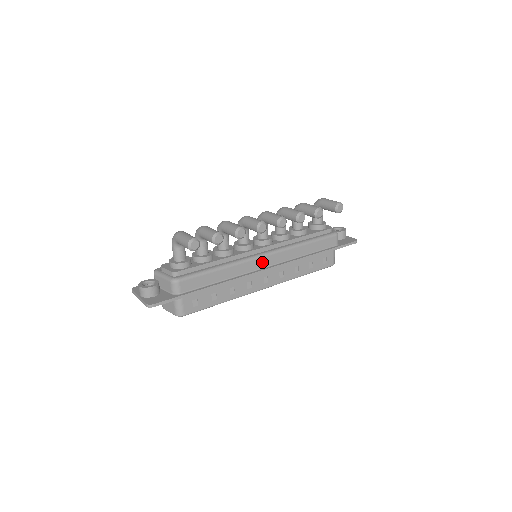
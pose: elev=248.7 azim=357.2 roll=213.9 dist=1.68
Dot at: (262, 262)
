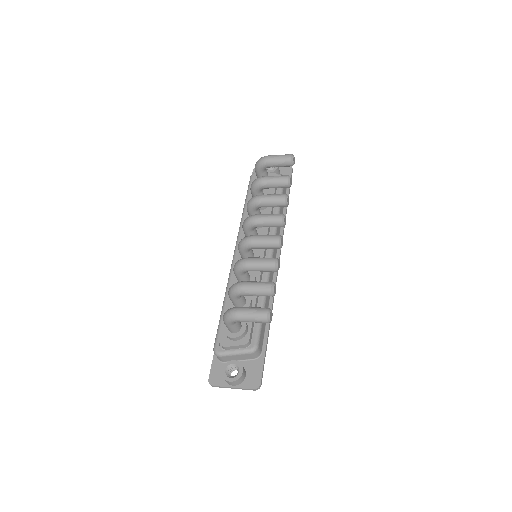
Dot at: occluded
